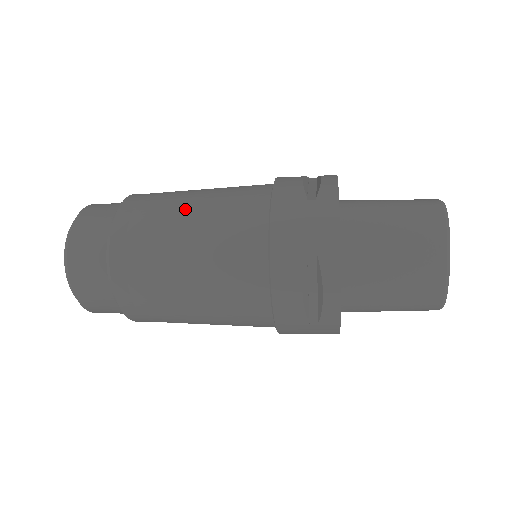
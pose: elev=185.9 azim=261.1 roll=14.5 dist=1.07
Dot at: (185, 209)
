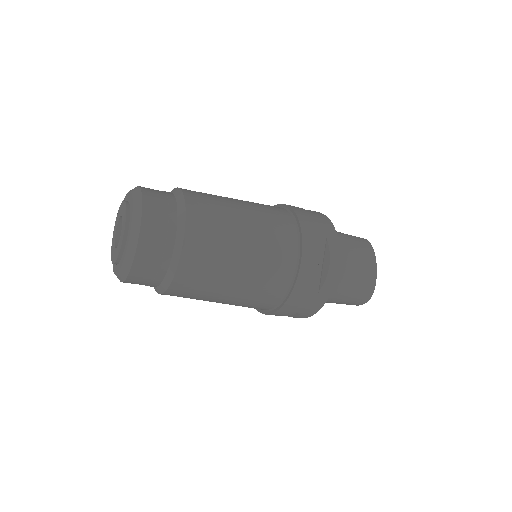
Dot at: (234, 201)
